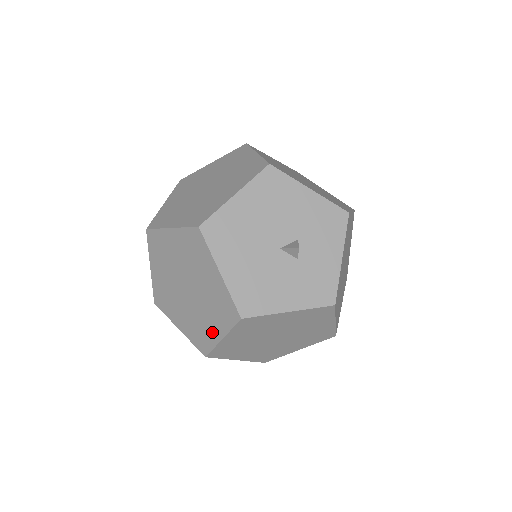
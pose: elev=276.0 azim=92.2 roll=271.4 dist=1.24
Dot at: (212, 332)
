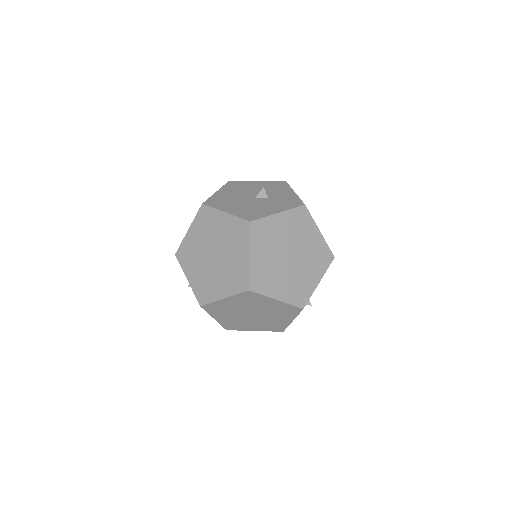
Dot at: (242, 261)
